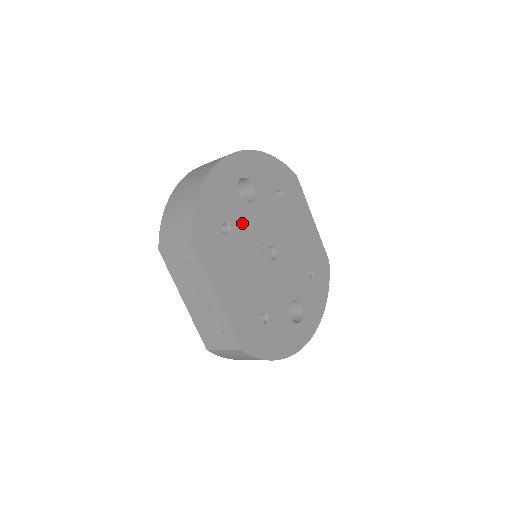
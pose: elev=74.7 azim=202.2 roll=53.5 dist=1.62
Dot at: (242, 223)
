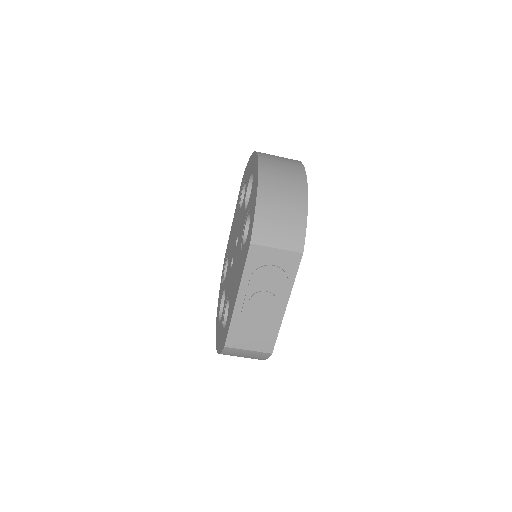
Dot at: occluded
